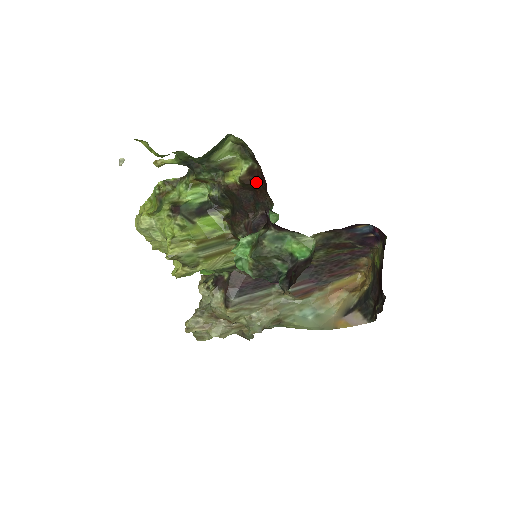
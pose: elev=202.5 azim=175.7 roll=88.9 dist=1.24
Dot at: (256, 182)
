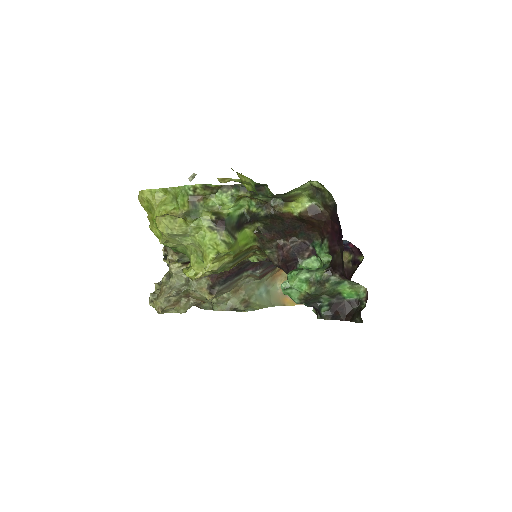
Dot at: (315, 221)
